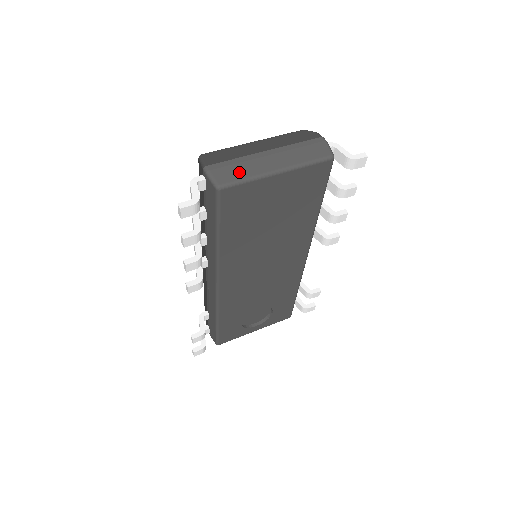
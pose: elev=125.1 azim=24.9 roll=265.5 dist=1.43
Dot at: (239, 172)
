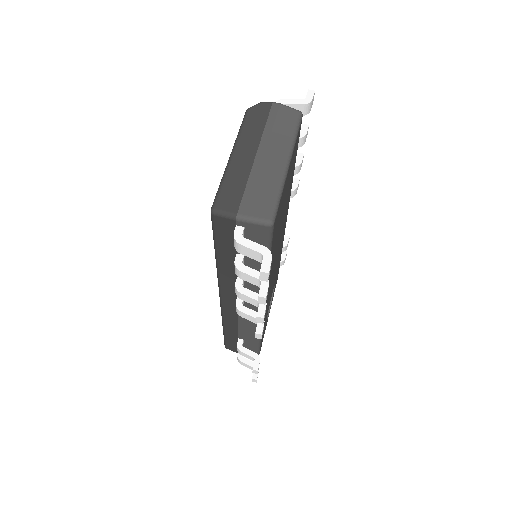
Dot at: (267, 193)
